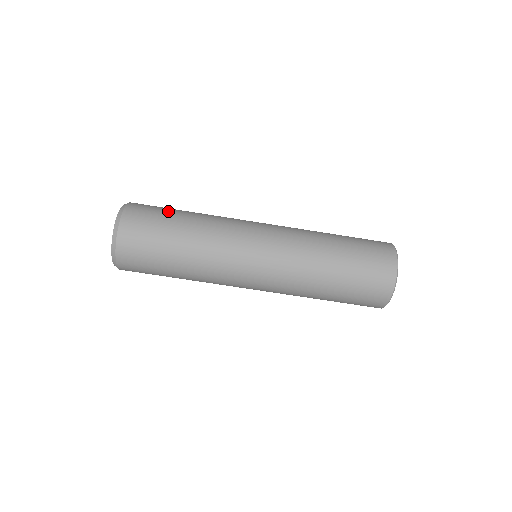
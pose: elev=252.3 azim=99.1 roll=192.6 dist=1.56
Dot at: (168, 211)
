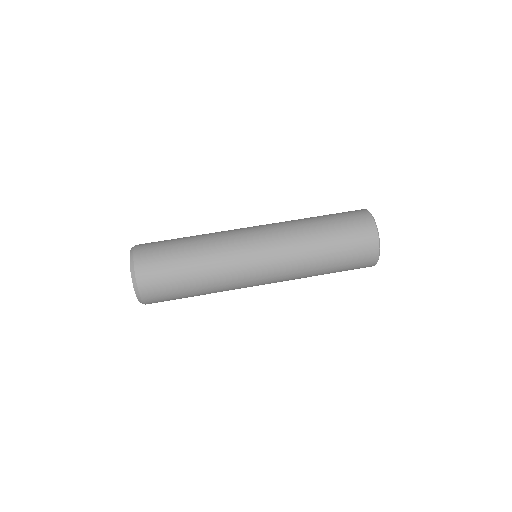
Dot at: (171, 239)
